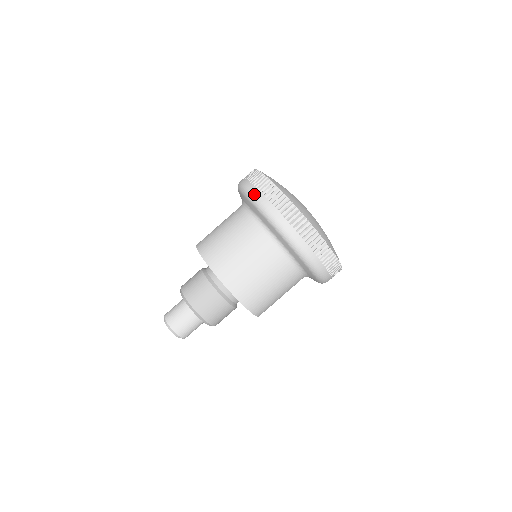
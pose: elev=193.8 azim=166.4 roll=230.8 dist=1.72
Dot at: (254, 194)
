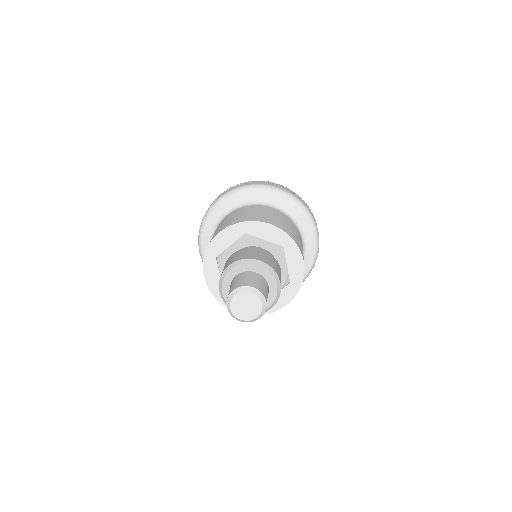
Dot at: (204, 215)
